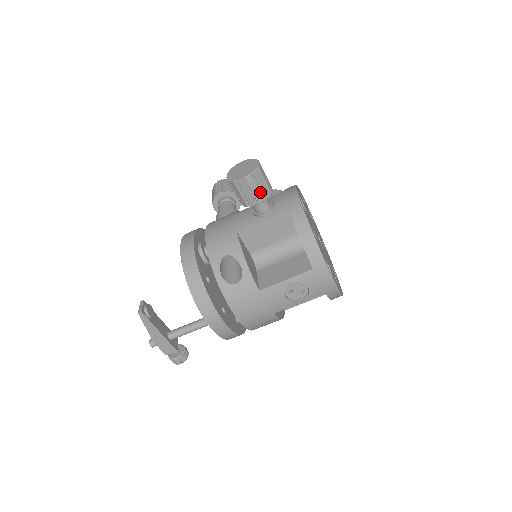
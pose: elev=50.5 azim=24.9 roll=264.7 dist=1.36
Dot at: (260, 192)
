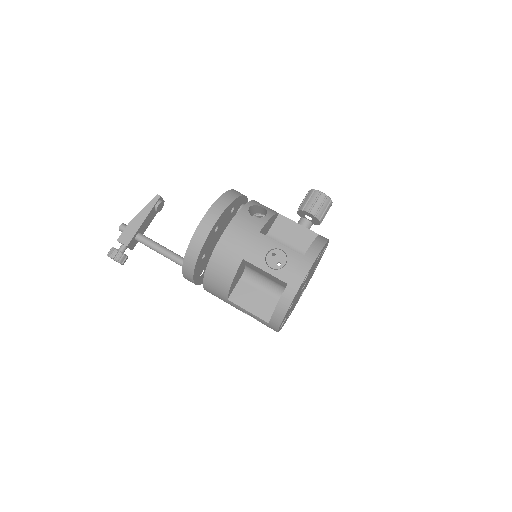
Dot at: (318, 210)
